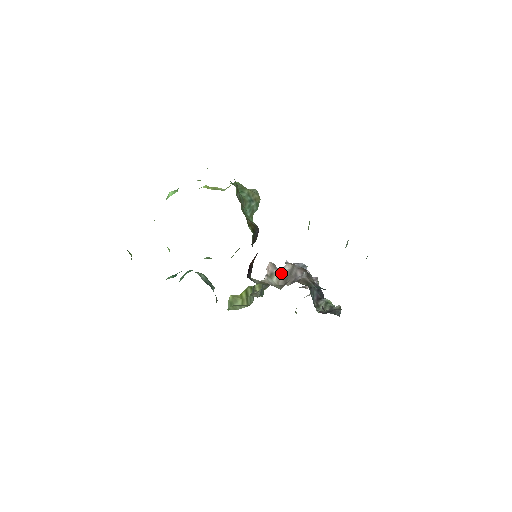
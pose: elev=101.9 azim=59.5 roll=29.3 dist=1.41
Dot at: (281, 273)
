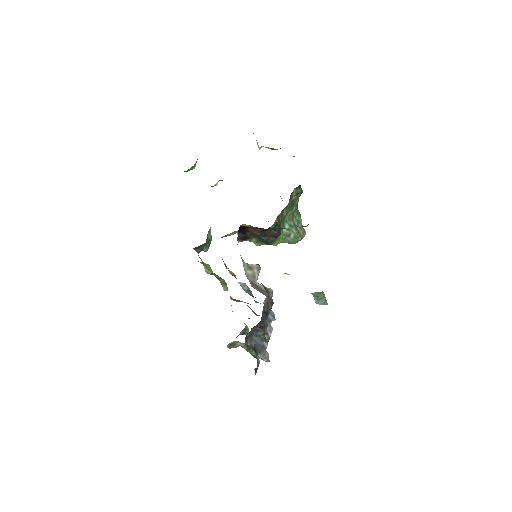
Dot at: occluded
